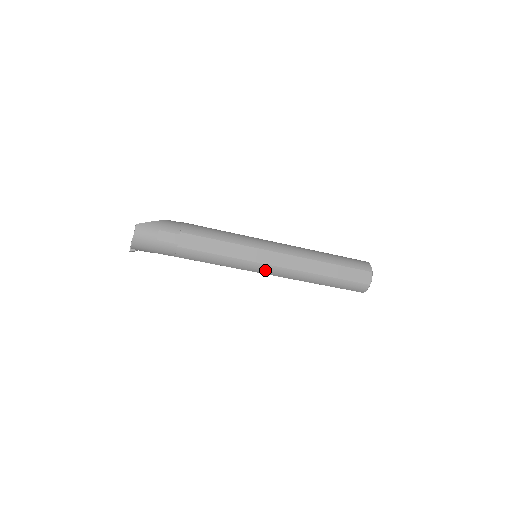
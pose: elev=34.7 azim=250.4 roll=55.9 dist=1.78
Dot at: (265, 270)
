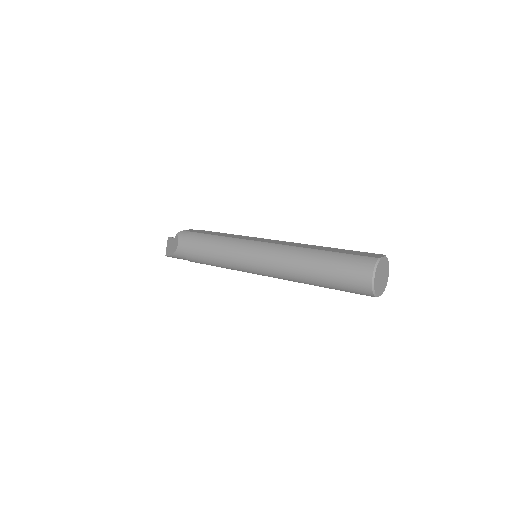
Dot at: occluded
